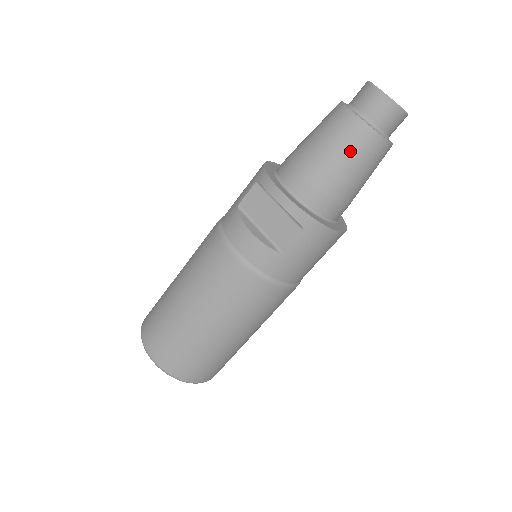
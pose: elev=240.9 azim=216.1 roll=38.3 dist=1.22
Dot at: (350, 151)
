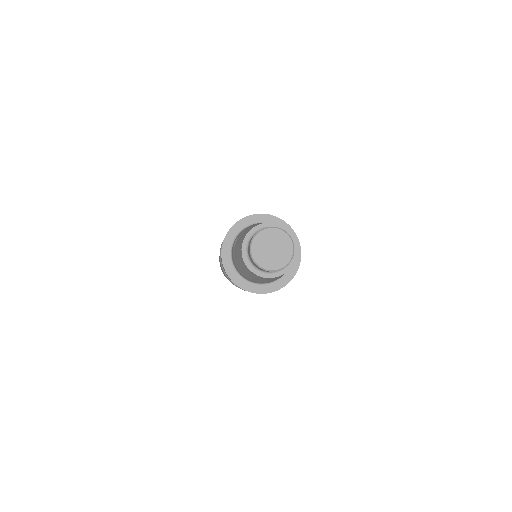
Dot at: occluded
